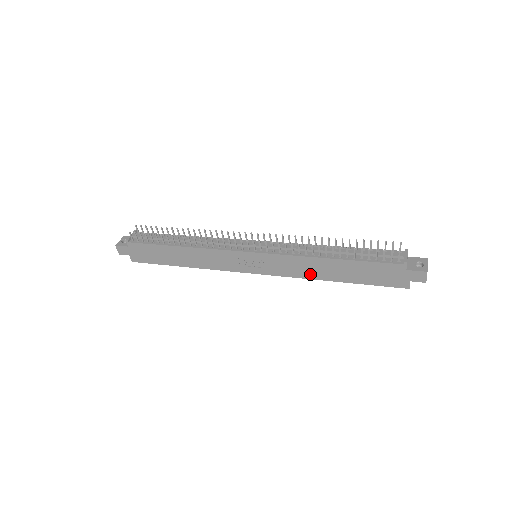
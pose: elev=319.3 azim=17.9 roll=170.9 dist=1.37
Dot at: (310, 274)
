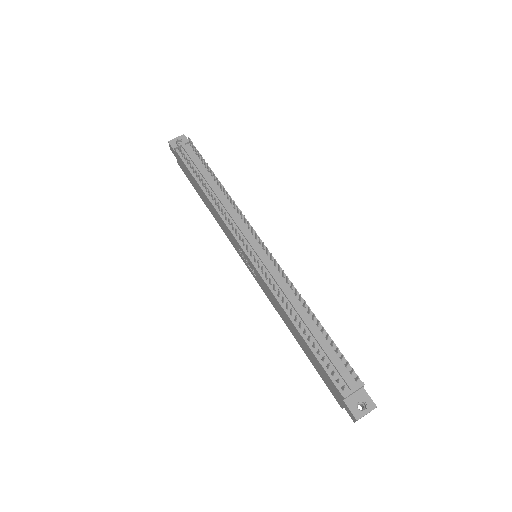
Dot at: (281, 315)
